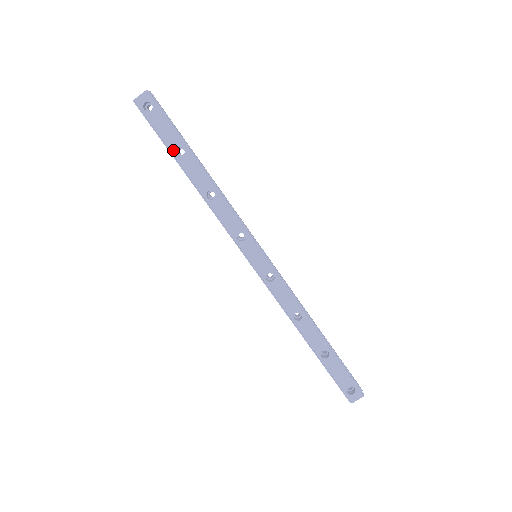
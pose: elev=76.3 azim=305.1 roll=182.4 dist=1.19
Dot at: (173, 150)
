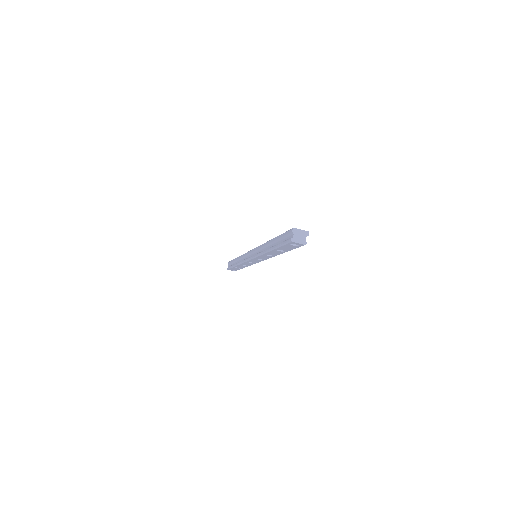
Dot at: (278, 249)
